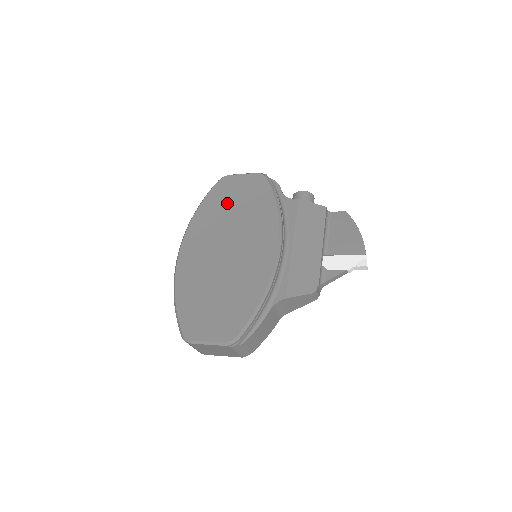
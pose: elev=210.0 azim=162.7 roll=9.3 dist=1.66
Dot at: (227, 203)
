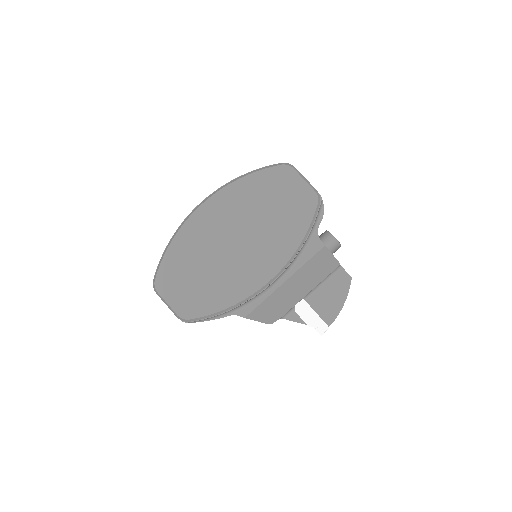
Dot at: (269, 197)
